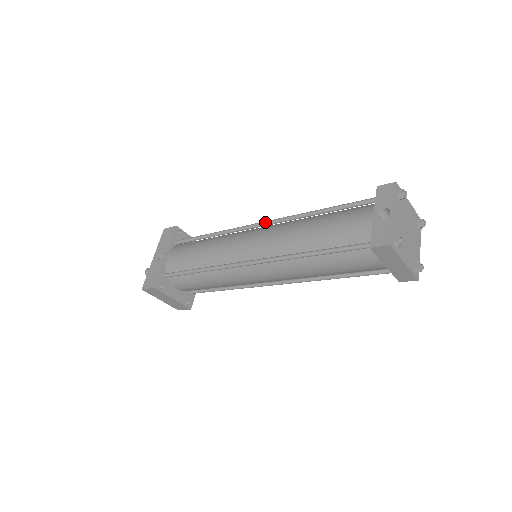
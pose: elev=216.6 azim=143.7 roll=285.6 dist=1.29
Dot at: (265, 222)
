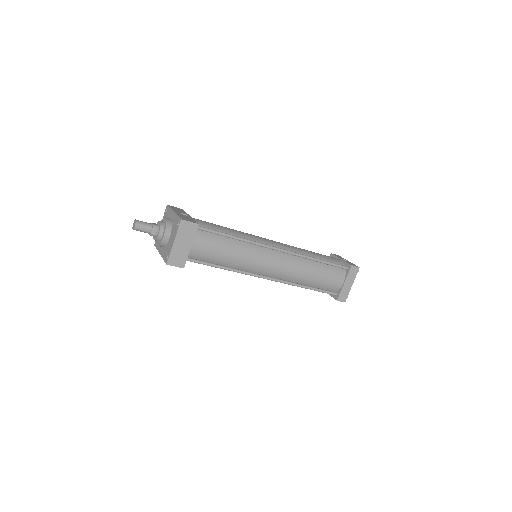
Dot at: occluded
